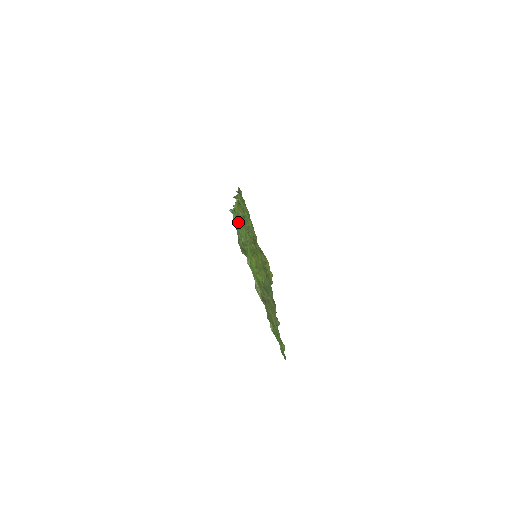
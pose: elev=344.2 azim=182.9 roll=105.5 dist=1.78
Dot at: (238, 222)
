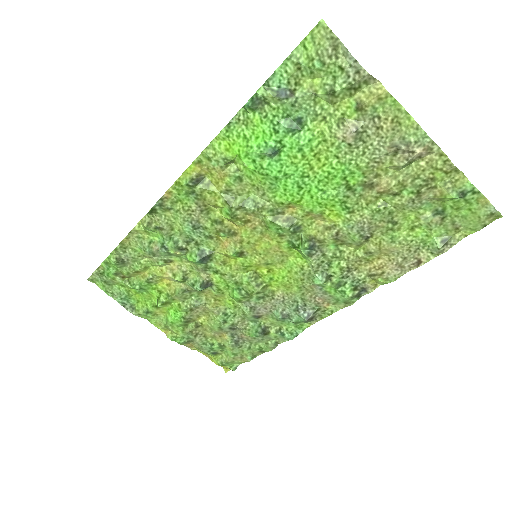
Dot at: (240, 160)
